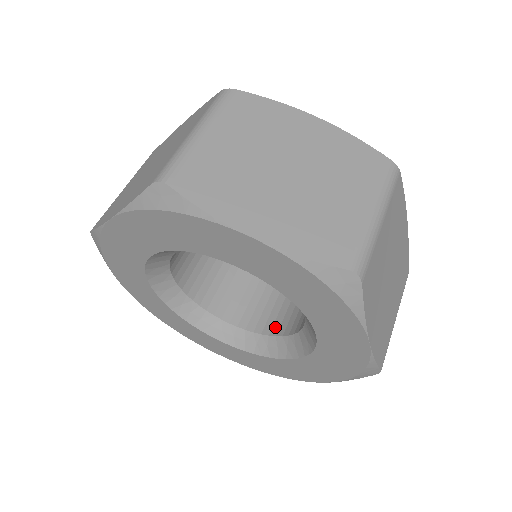
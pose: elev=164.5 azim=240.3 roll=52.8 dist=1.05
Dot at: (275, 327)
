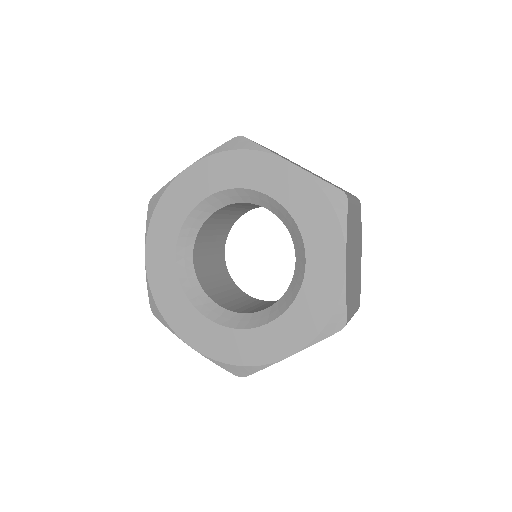
Dot at: (258, 310)
